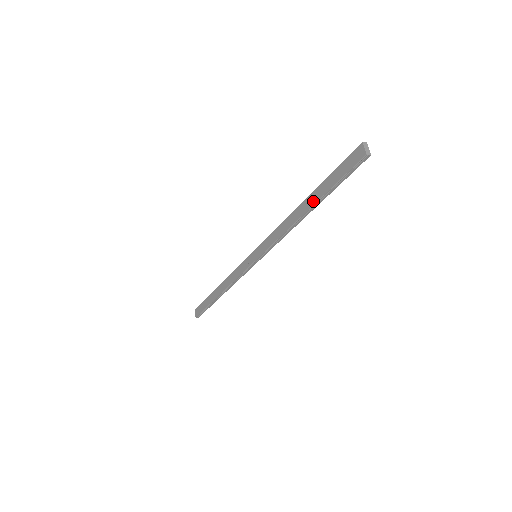
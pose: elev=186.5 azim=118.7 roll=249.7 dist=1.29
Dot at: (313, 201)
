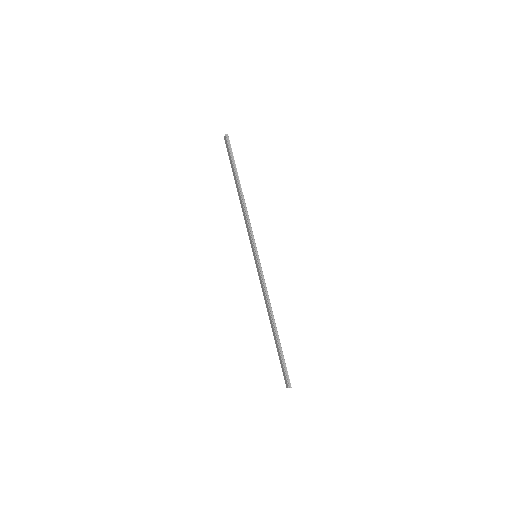
Dot at: (274, 336)
